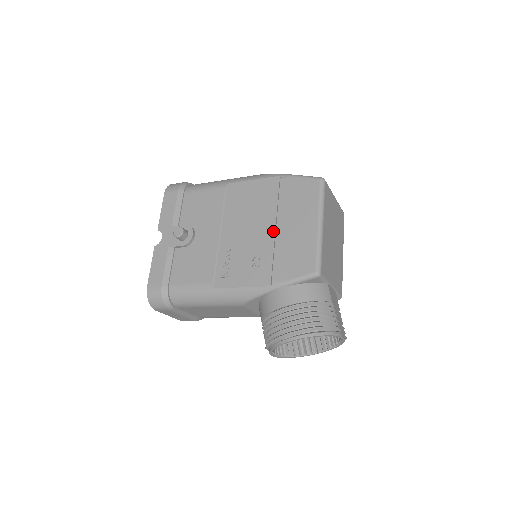
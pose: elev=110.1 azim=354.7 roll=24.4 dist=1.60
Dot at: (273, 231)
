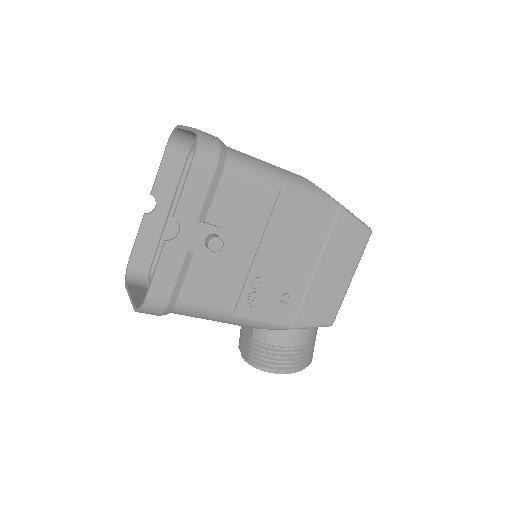
Dot at: (311, 271)
